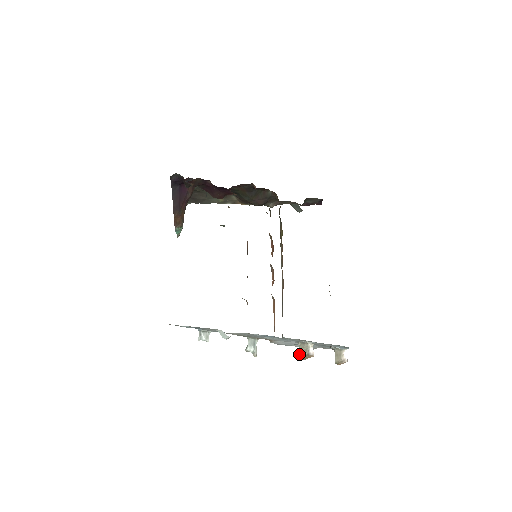
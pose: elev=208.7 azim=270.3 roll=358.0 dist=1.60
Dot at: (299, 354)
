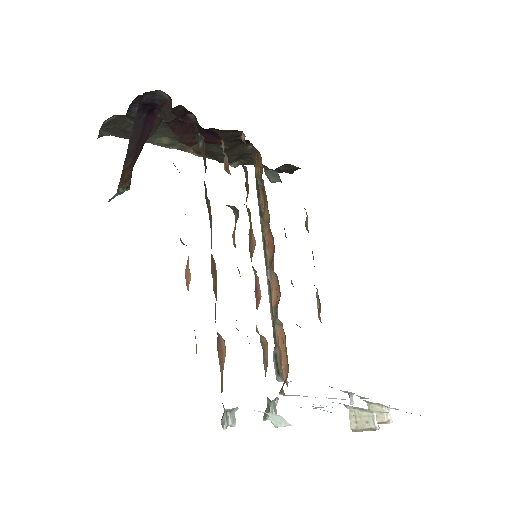
Dot at: (350, 424)
